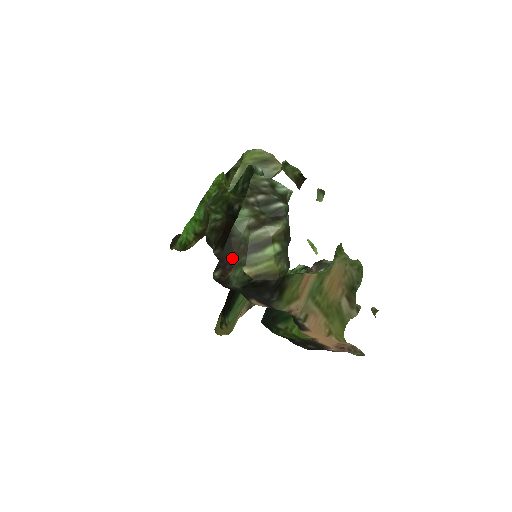
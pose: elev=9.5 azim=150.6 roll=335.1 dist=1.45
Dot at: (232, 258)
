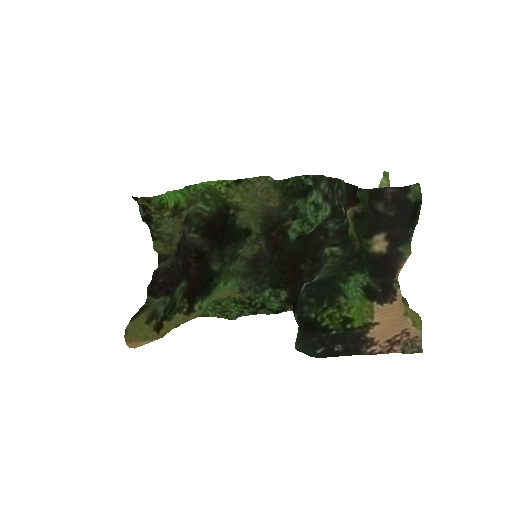
Dot at: (349, 199)
